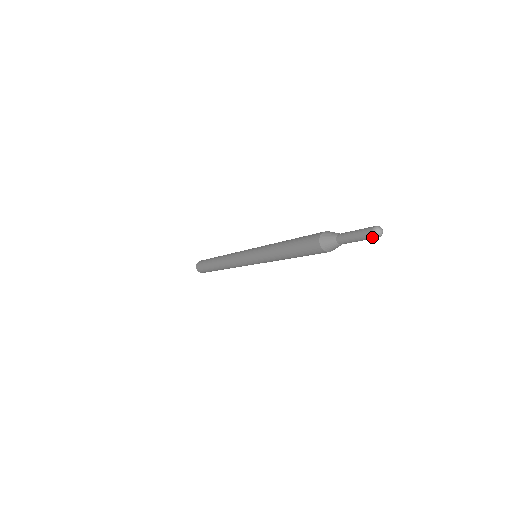
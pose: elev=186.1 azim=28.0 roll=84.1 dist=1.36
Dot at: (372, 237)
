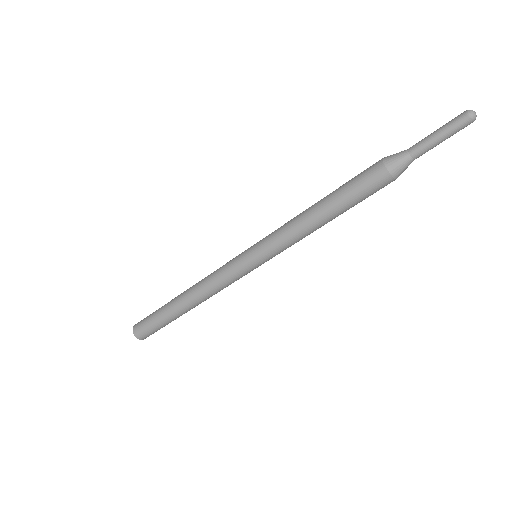
Dot at: (467, 122)
